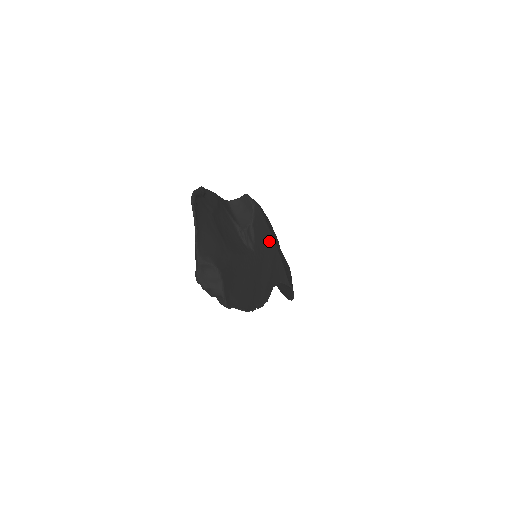
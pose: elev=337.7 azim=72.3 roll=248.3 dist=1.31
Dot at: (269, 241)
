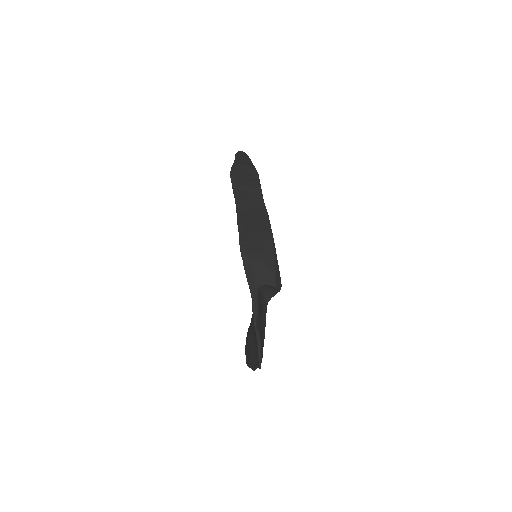
Dot at: occluded
